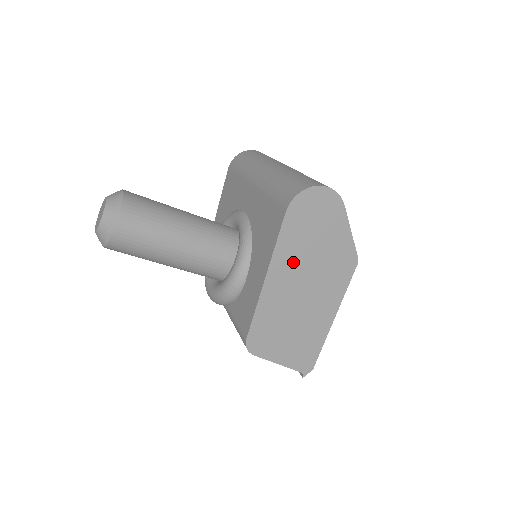
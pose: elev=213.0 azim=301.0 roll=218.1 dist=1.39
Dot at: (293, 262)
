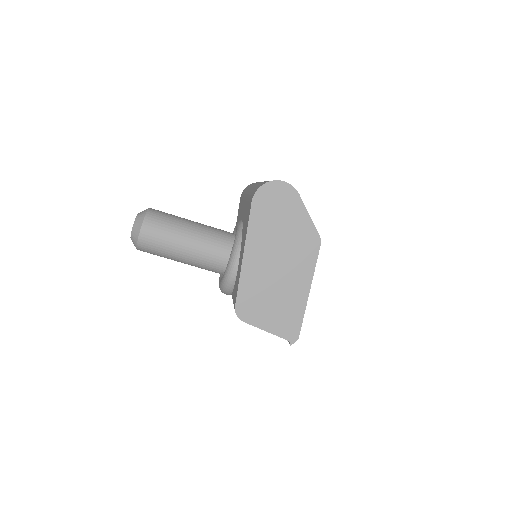
Dot at: (264, 242)
